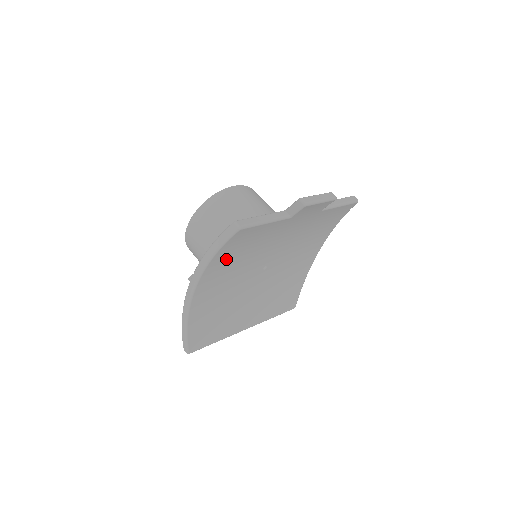
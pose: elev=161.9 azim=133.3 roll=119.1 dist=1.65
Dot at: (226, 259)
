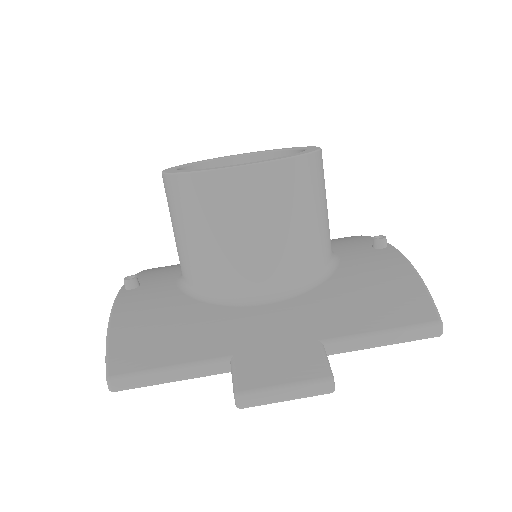
Dot at: occluded
